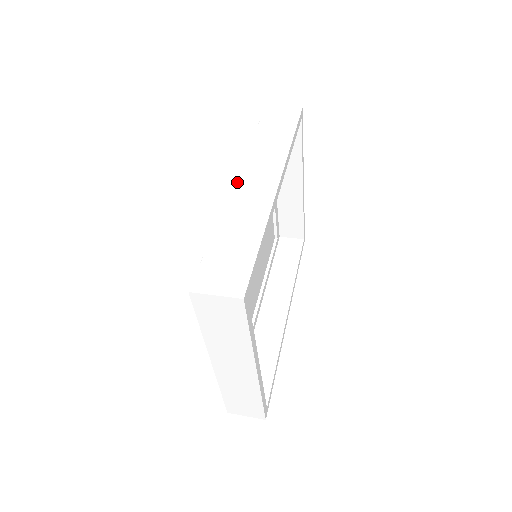
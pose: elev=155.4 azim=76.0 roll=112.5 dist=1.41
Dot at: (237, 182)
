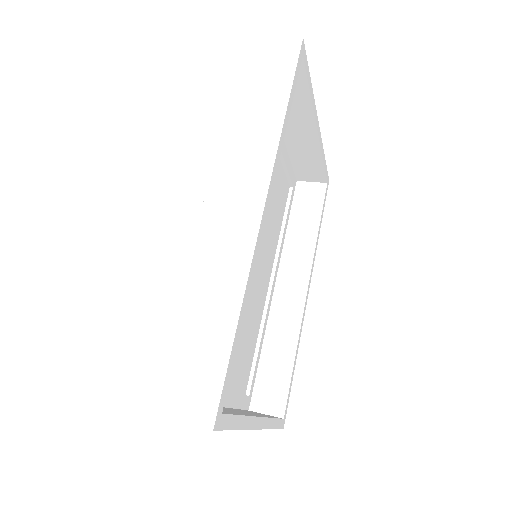
Dot at: (206, 206)
